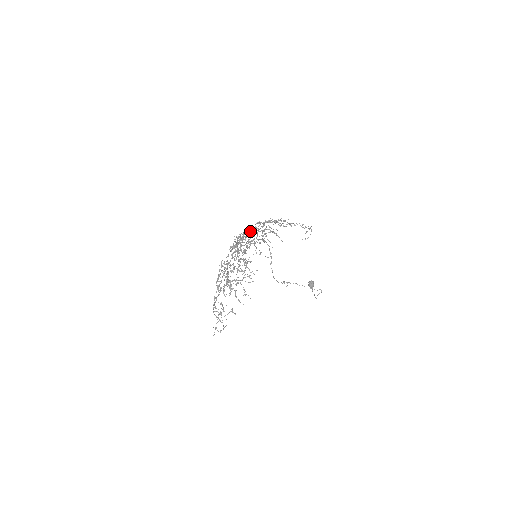
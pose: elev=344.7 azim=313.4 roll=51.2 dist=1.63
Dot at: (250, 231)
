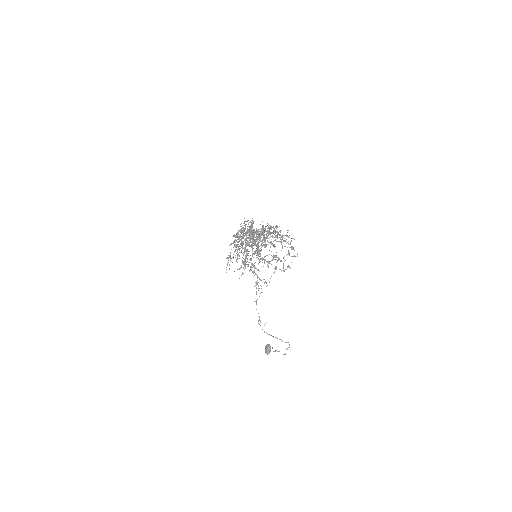
Dot at: occluded
